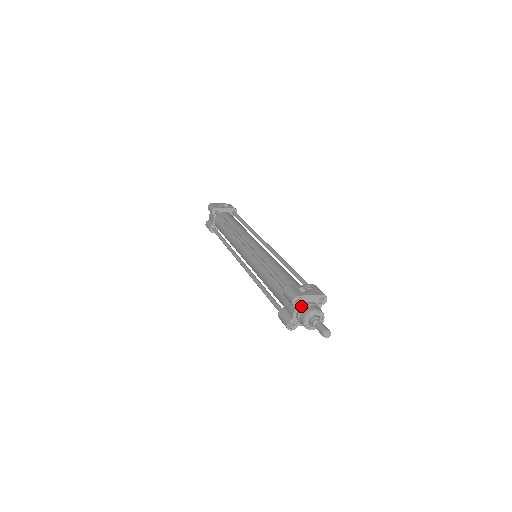
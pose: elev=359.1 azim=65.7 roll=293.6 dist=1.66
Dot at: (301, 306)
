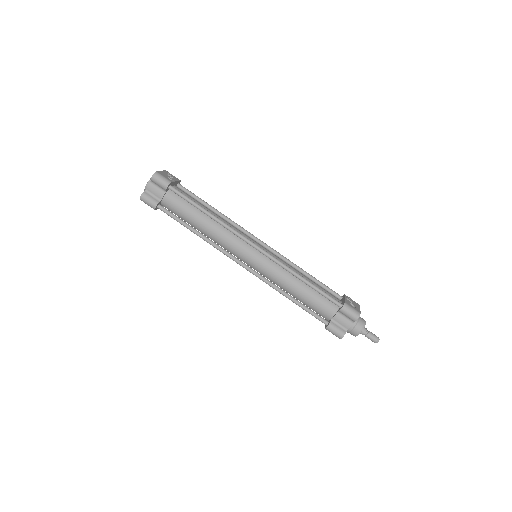
Dot at: occluded
